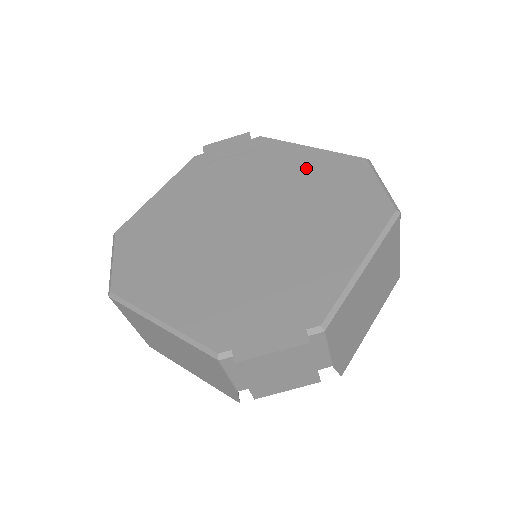
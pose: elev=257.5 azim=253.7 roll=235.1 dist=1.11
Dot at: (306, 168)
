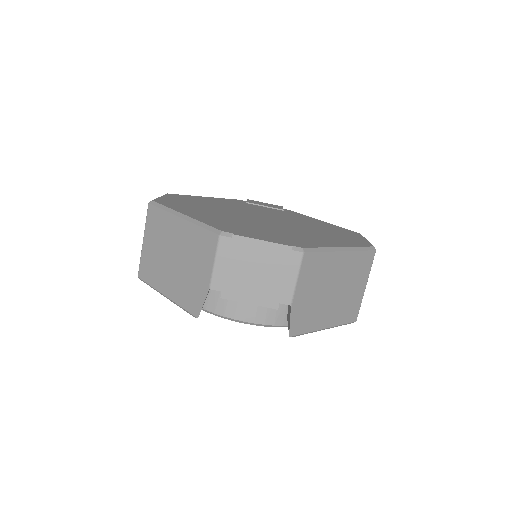
Dot at: (317, 223)
